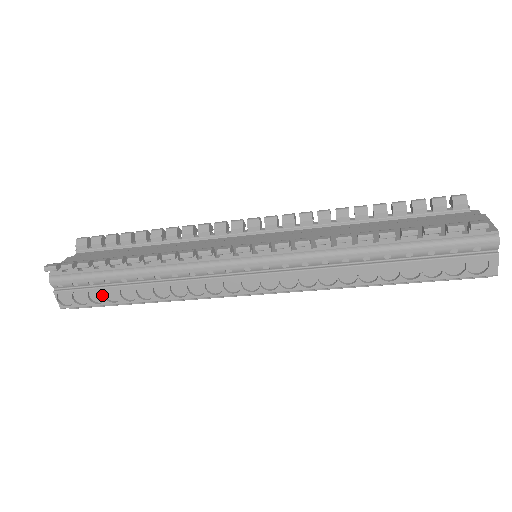
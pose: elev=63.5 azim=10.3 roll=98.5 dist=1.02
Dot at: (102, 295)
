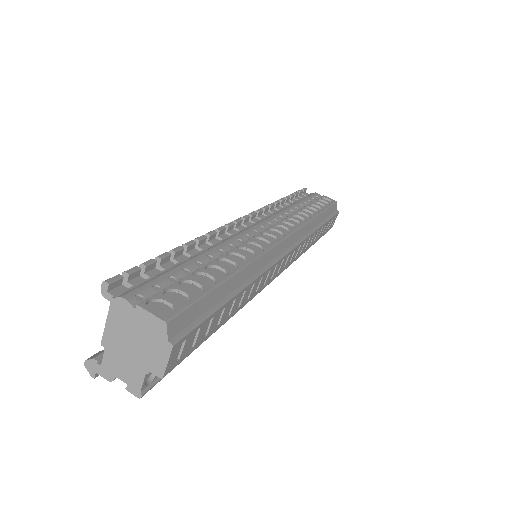
Dot at: (194, 288)
